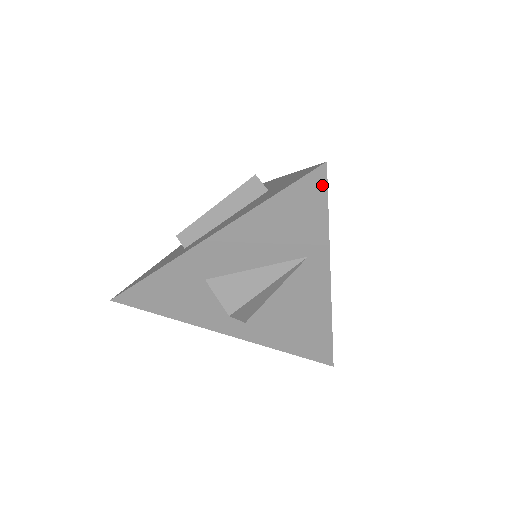
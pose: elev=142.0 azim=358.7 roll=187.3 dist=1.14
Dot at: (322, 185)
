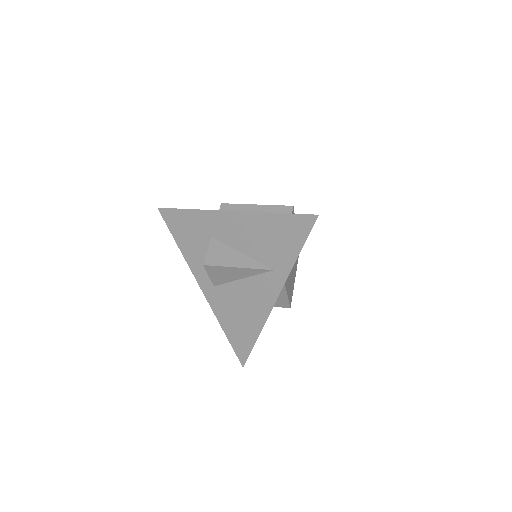
Dot at: (308, 228)
